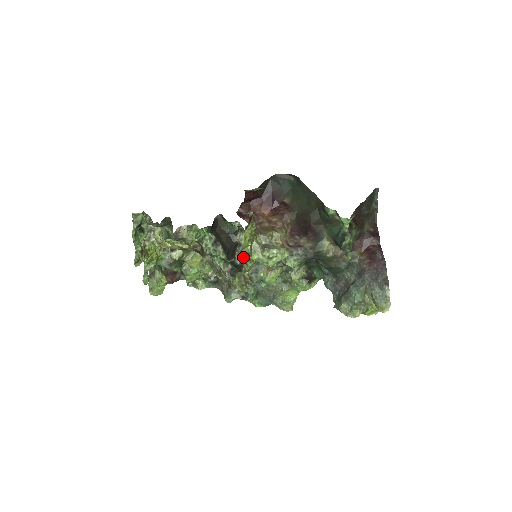
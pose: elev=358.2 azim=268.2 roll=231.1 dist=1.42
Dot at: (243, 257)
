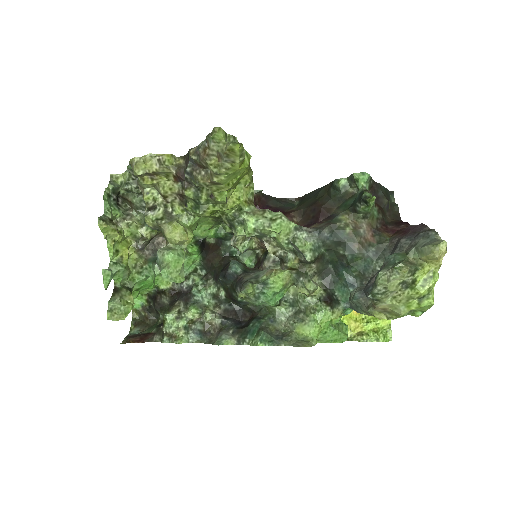
Dot at: (239, 267)
